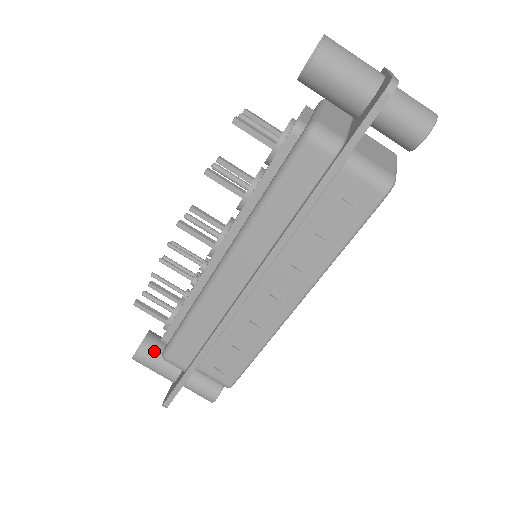
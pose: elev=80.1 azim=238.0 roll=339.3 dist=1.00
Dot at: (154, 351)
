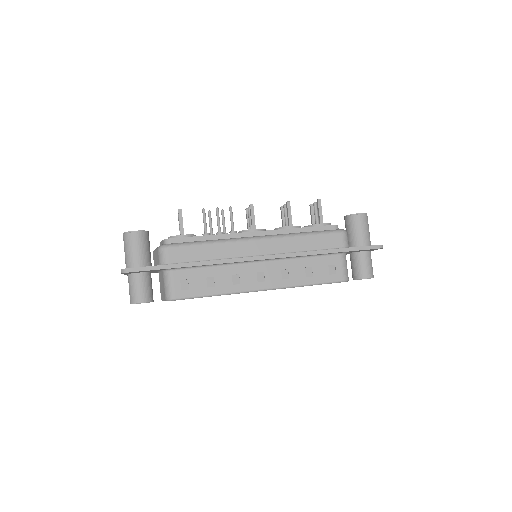
Dot at: (146, 242)
